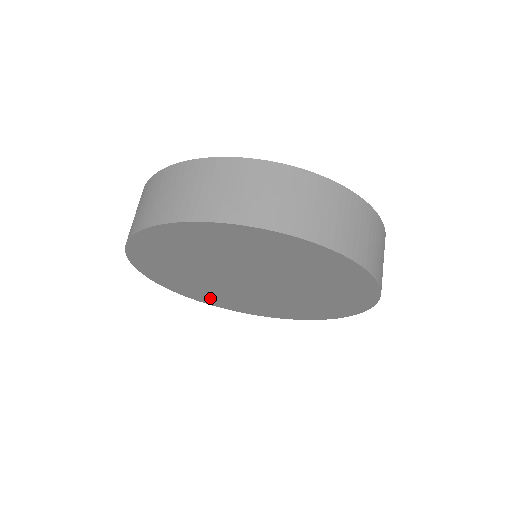
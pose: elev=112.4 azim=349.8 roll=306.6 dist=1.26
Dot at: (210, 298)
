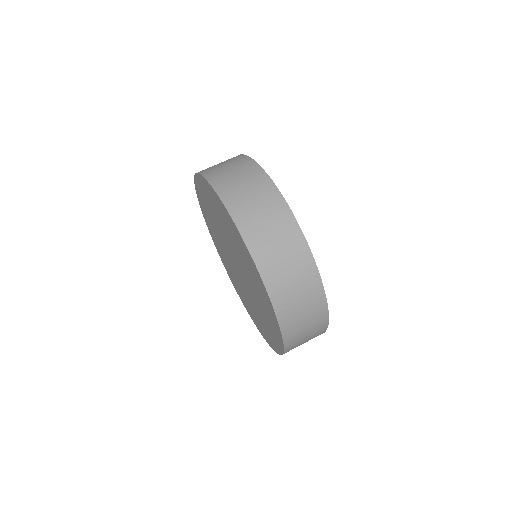
Dot at: occluded
